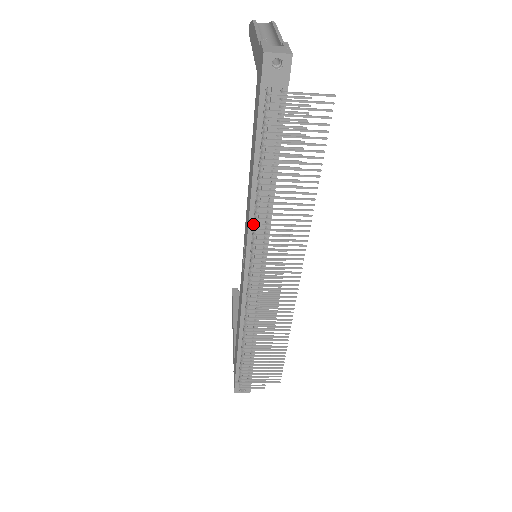
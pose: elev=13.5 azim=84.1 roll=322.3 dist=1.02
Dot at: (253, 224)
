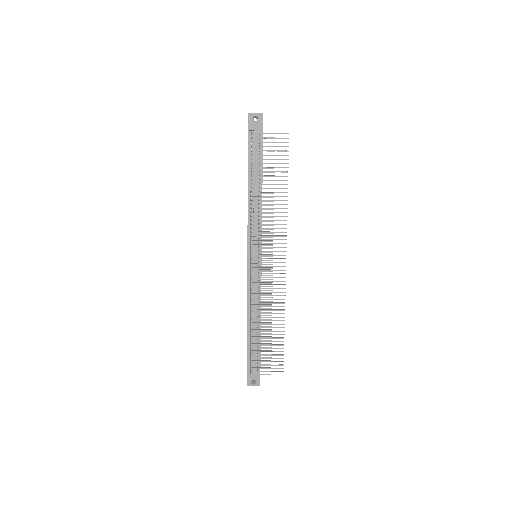
Dot at: (250, 220)
